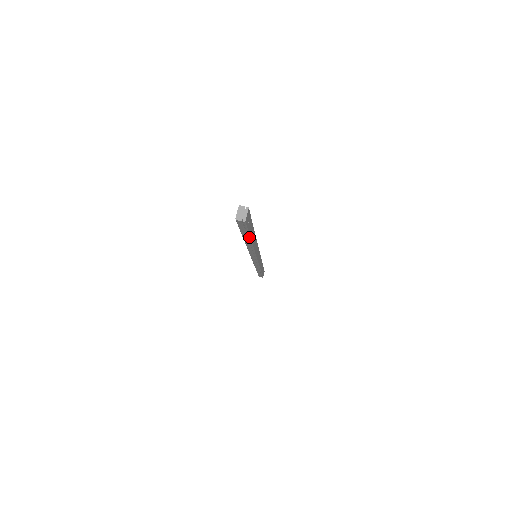
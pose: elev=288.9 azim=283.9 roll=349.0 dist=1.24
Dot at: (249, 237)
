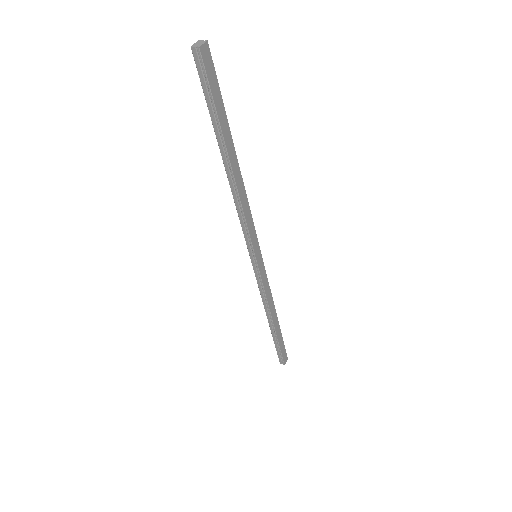
Dot at: (220, 127)
